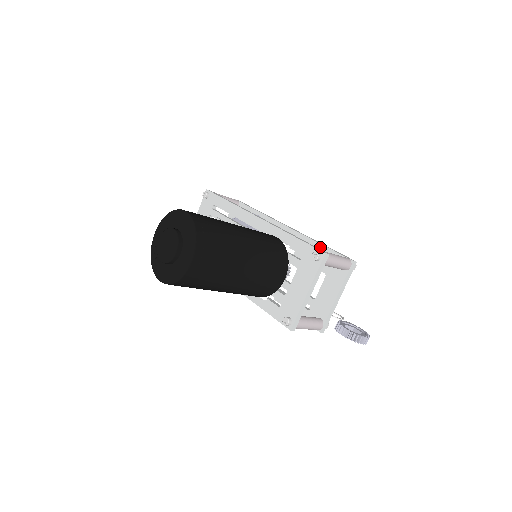
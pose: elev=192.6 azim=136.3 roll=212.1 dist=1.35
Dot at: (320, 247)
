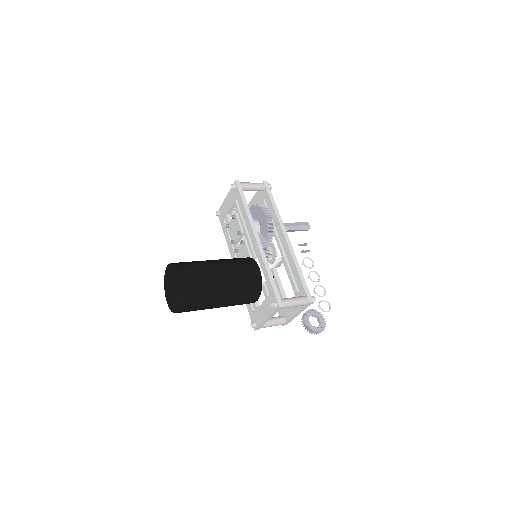
Dot at: (297, 274)
